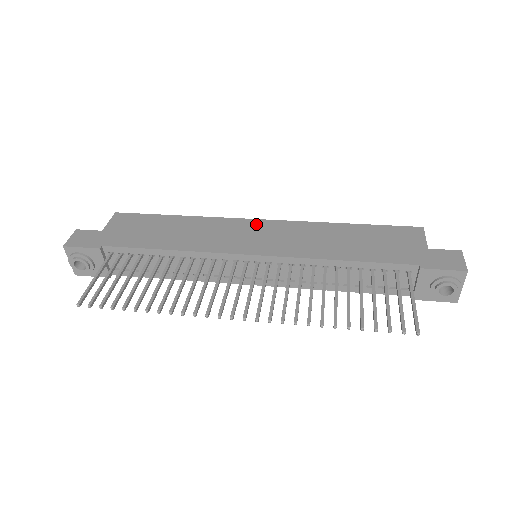
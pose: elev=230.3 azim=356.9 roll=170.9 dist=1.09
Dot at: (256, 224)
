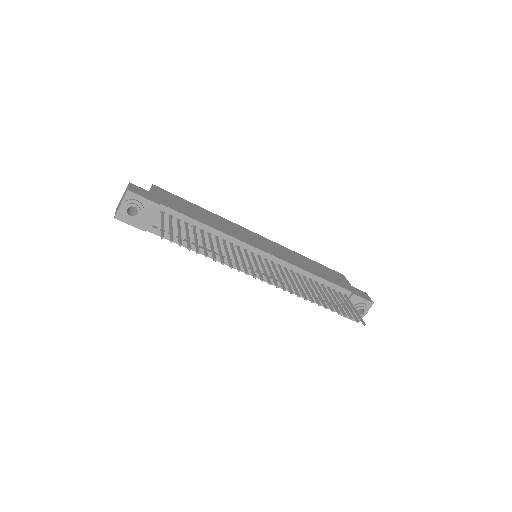
Dot at: (256, 235)
